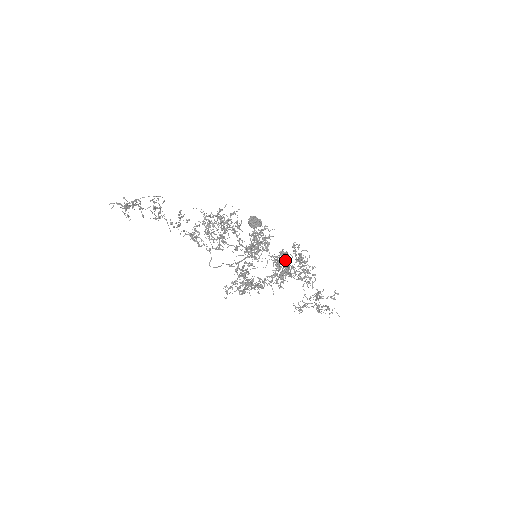
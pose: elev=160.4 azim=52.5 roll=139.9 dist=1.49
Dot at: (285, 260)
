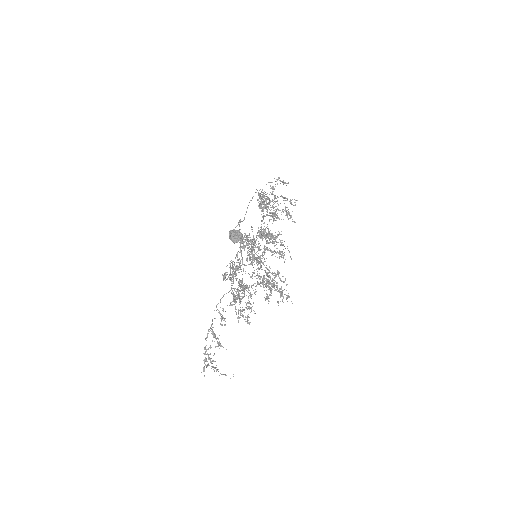
Dot at: occluded
